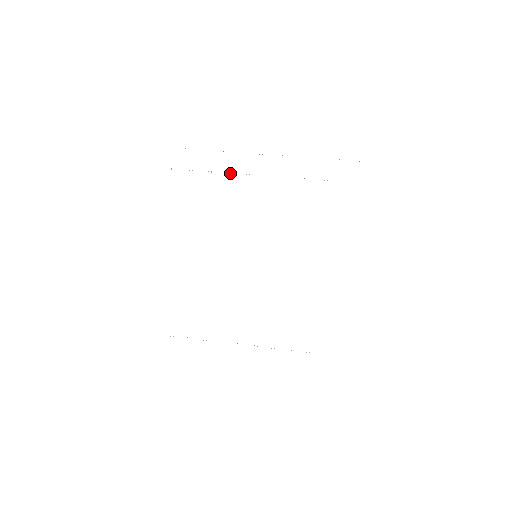
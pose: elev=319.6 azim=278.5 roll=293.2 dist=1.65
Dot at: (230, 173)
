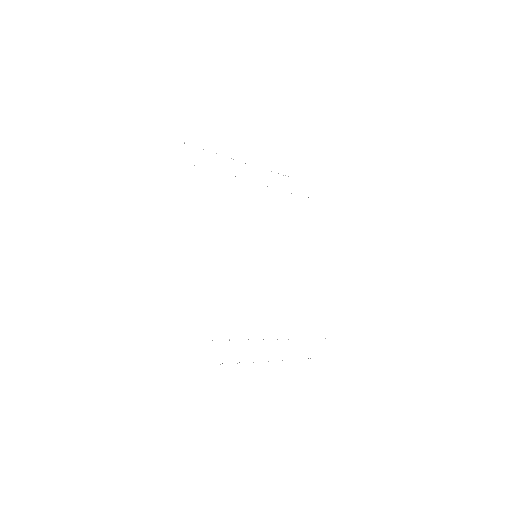
Dot at: occluded
